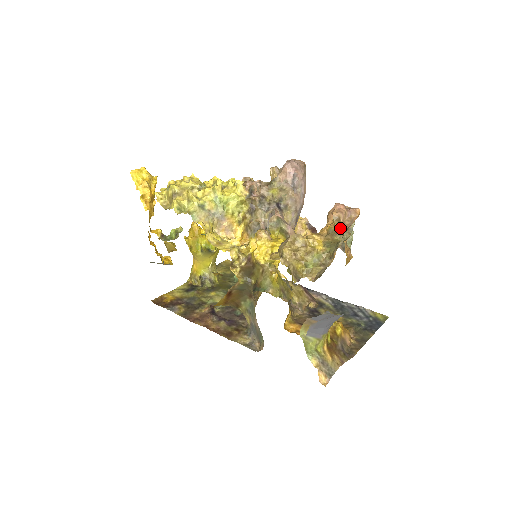
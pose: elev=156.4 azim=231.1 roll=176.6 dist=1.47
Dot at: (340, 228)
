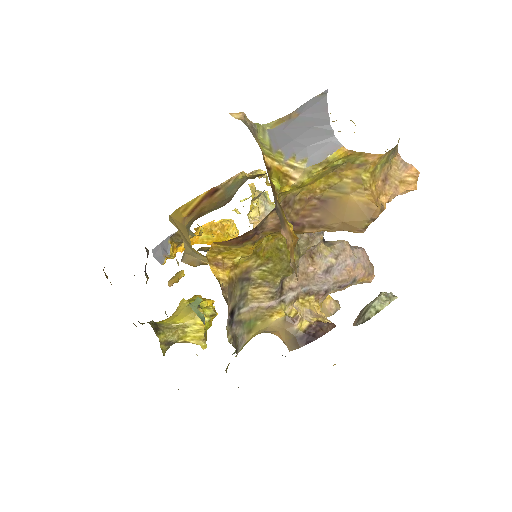
Dot at: occluded
